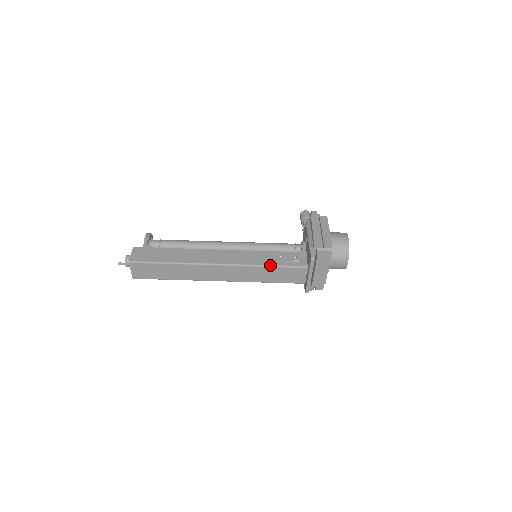
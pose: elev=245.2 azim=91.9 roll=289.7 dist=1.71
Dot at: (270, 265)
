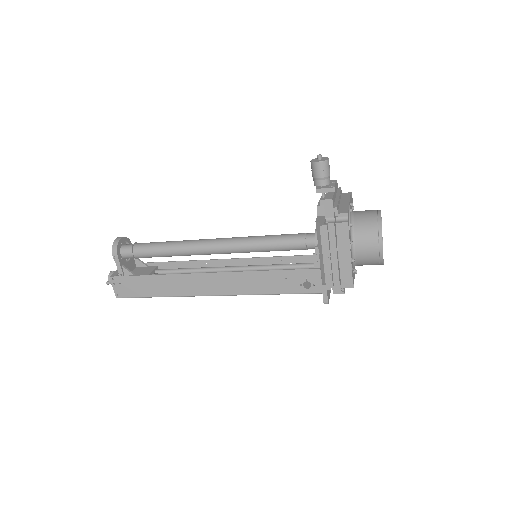
Dot at: (274, 294)
